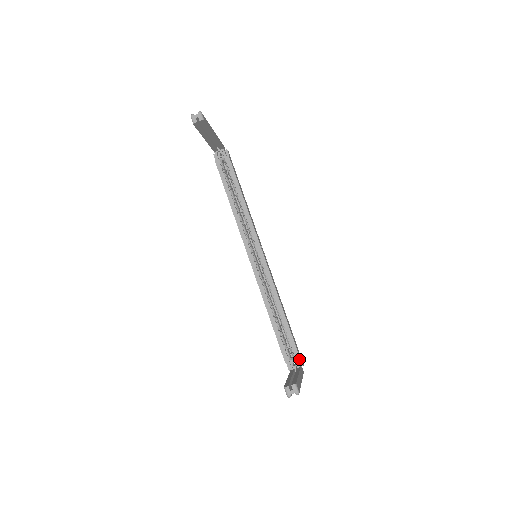
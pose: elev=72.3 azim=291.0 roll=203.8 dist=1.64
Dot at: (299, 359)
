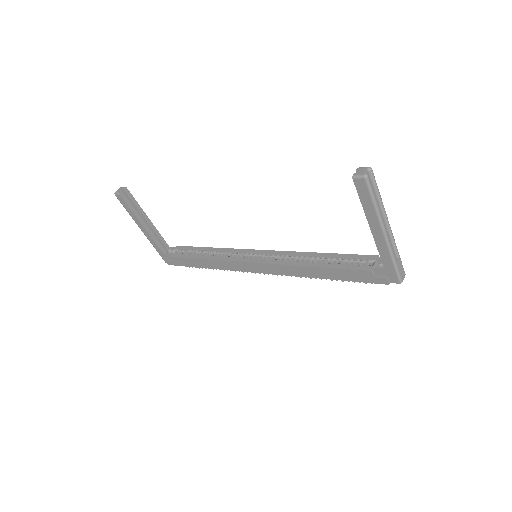
Dot at: occluded
